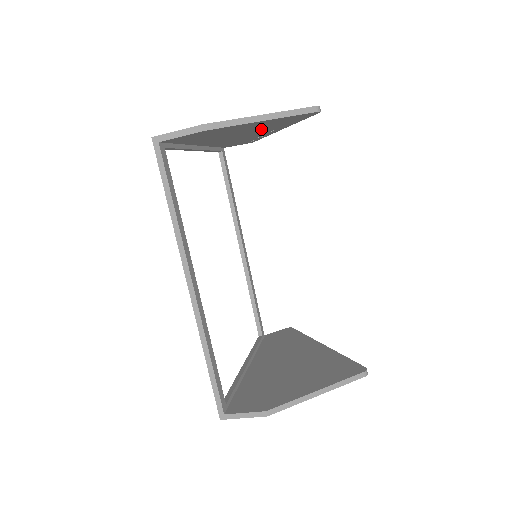
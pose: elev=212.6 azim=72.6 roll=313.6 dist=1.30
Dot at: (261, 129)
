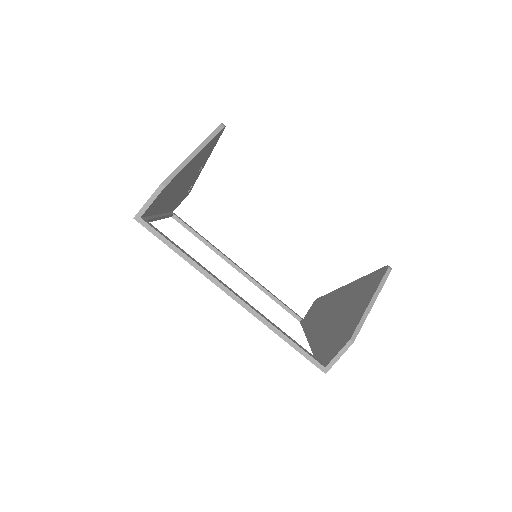
Dot at: (194, 169)
